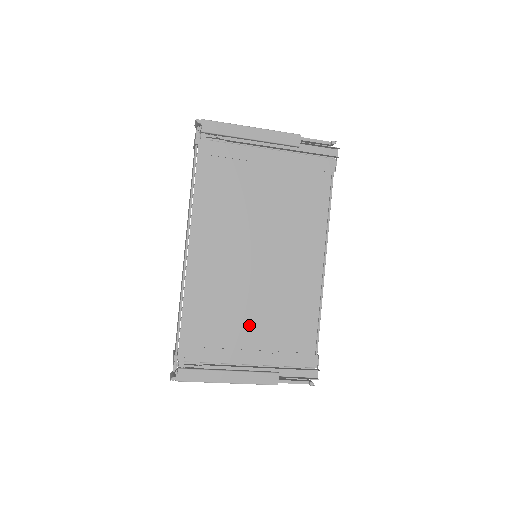
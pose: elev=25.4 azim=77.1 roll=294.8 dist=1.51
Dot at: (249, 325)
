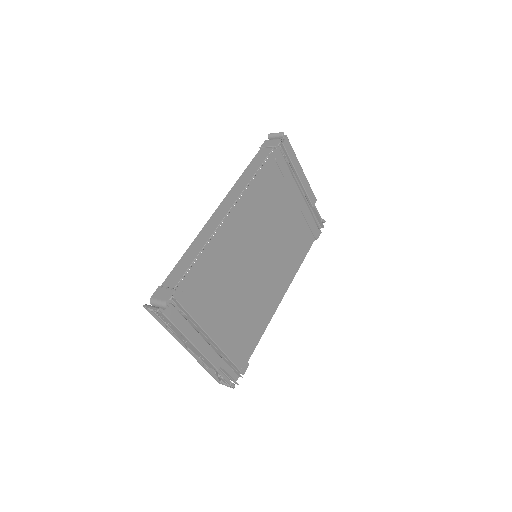
Dot at: (228, 305)
